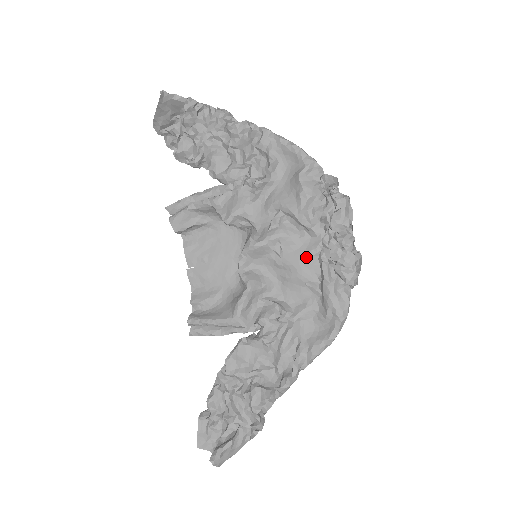
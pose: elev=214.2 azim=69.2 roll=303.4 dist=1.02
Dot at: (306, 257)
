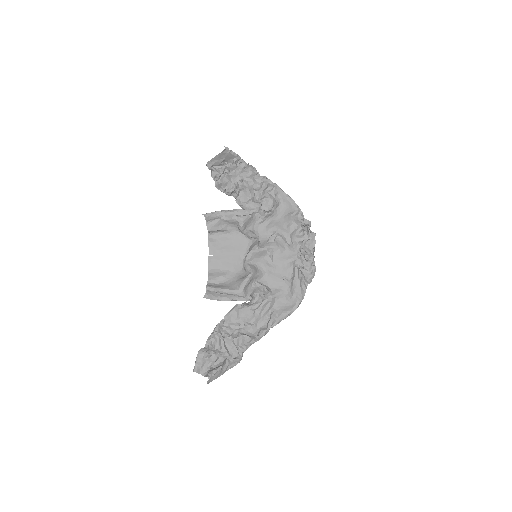
Dot at: (287, 262)
